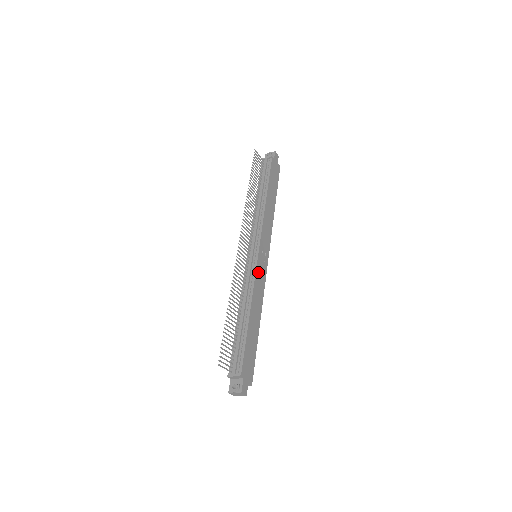
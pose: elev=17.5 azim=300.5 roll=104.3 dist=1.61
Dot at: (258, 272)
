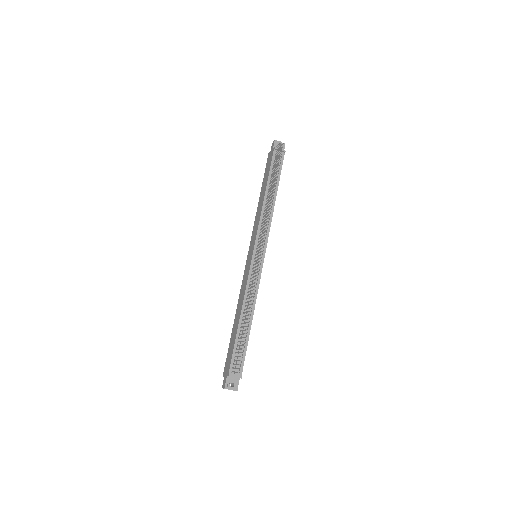
Dot at: (259, 276)
